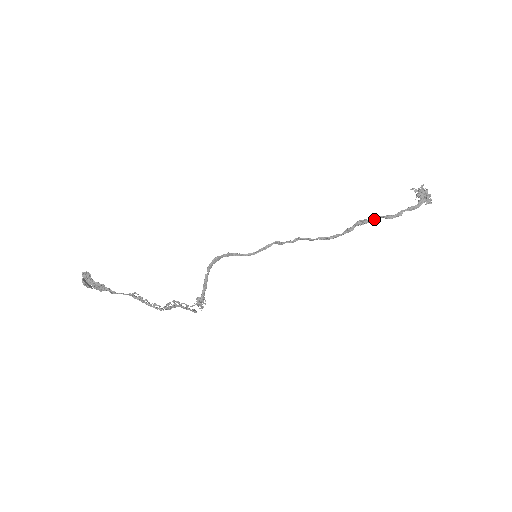
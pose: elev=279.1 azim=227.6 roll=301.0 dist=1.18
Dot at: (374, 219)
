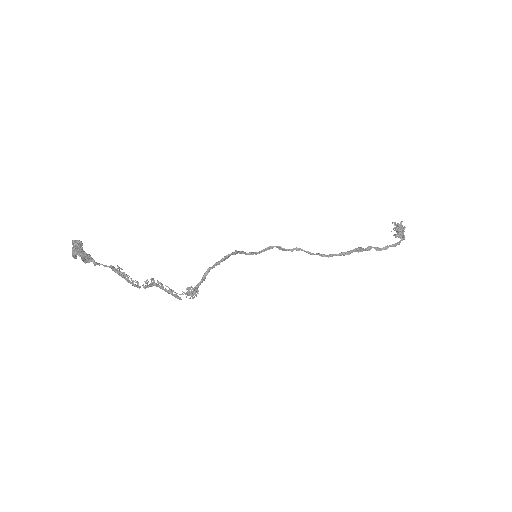
Dot at: (367, 248)
